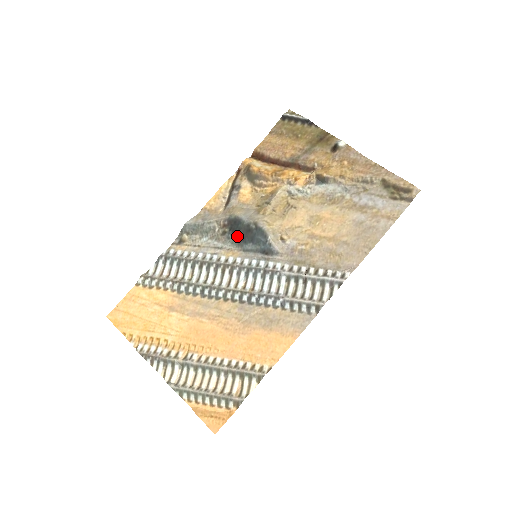
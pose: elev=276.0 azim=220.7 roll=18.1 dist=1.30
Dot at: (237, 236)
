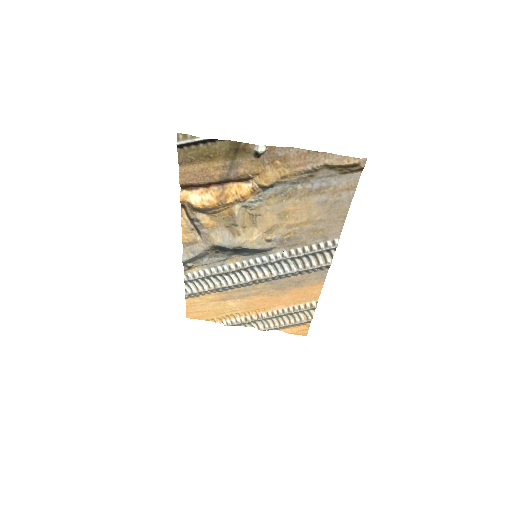
Dot at: (230, 252)
